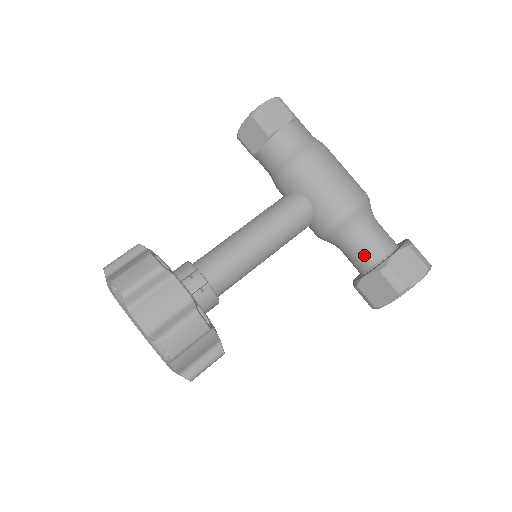
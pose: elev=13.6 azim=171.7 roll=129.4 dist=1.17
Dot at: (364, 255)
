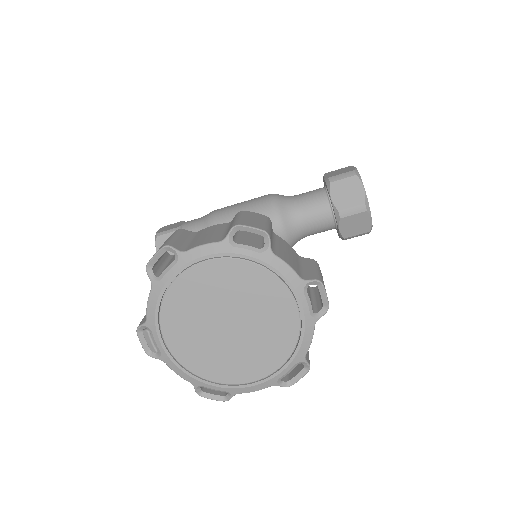
Dot at: (315, 201)
